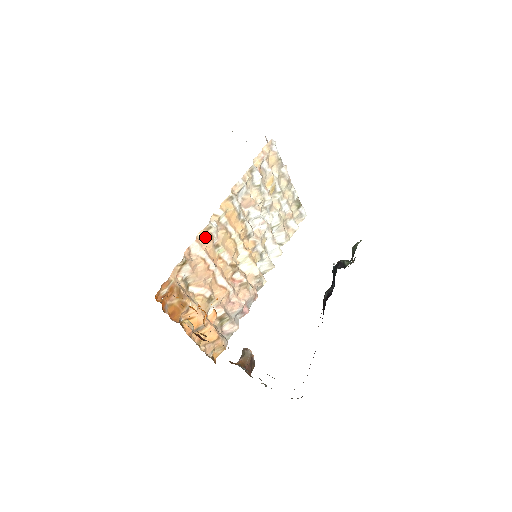
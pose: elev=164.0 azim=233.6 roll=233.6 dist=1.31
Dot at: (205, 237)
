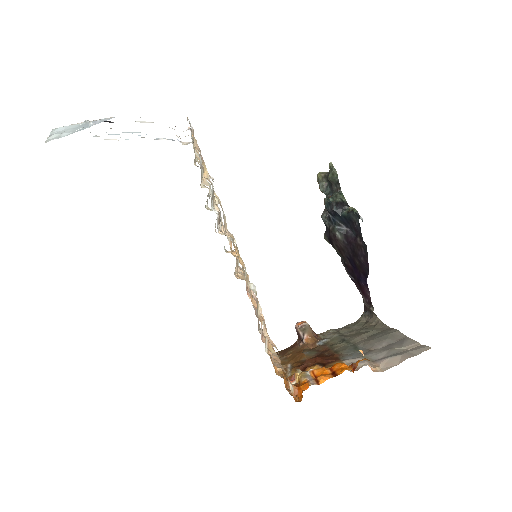
Dot at: (260, 308)
